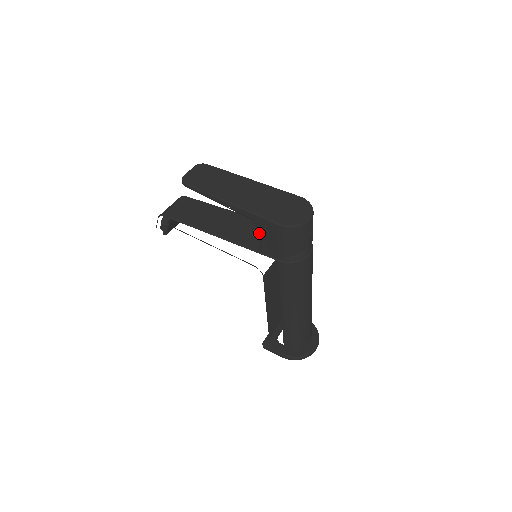
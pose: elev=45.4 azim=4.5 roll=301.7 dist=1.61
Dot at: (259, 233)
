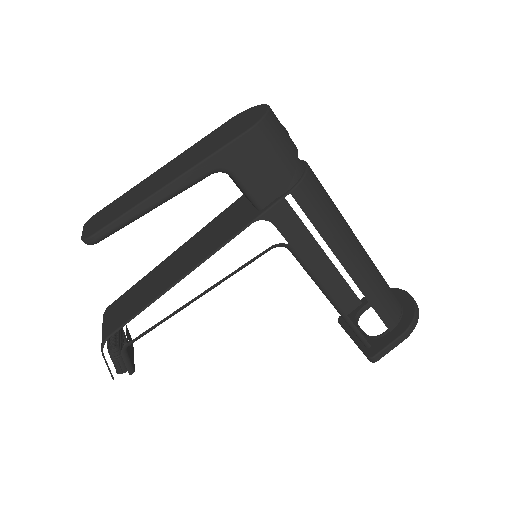
Dot at: (238, 180)
